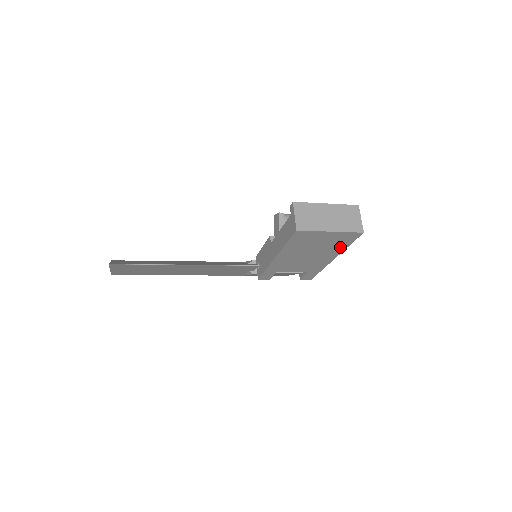
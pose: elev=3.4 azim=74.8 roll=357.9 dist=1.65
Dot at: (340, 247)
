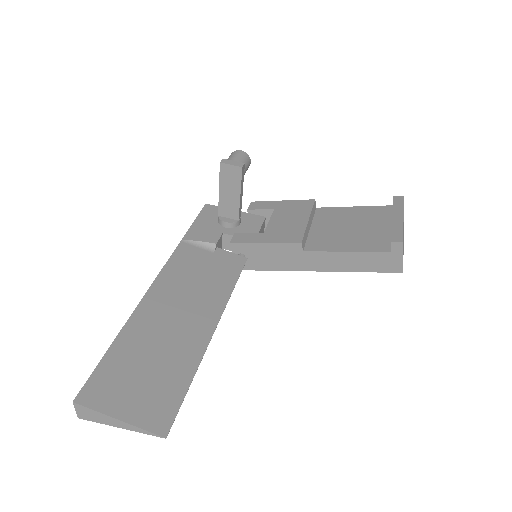
Dot at: occluded
